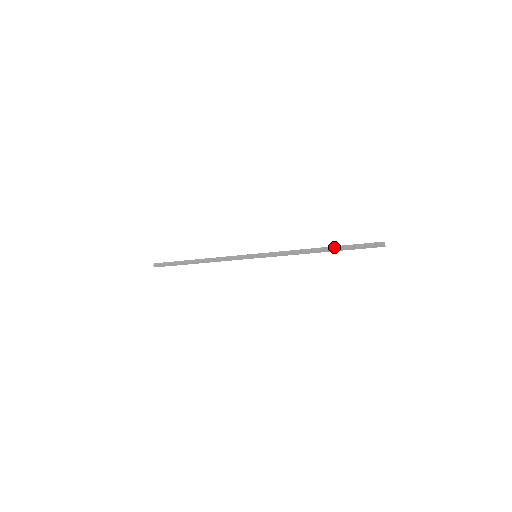
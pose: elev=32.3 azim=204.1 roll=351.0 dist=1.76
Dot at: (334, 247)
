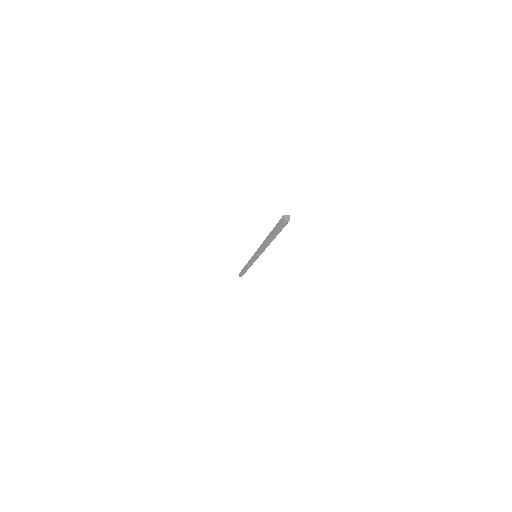
Dot at: (270, 234)
